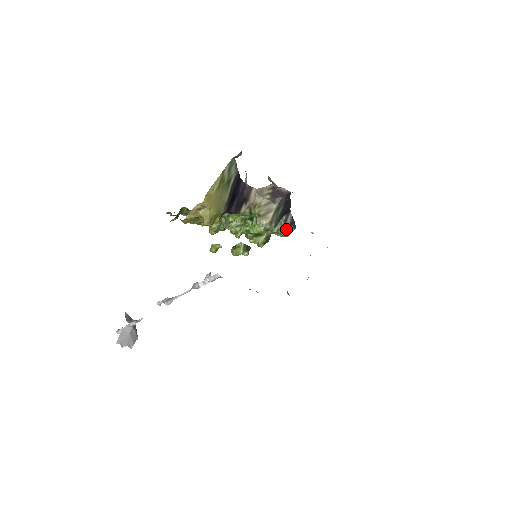
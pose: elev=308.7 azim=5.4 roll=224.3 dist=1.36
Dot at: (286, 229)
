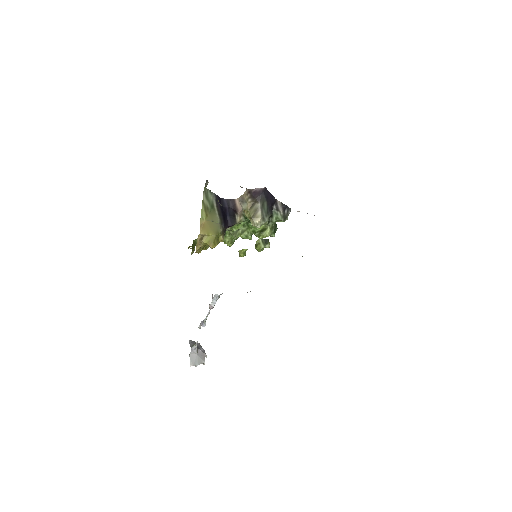
Dot at: (282, 215)
